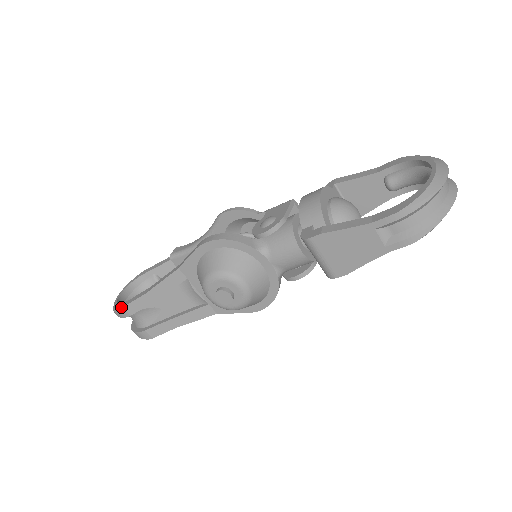
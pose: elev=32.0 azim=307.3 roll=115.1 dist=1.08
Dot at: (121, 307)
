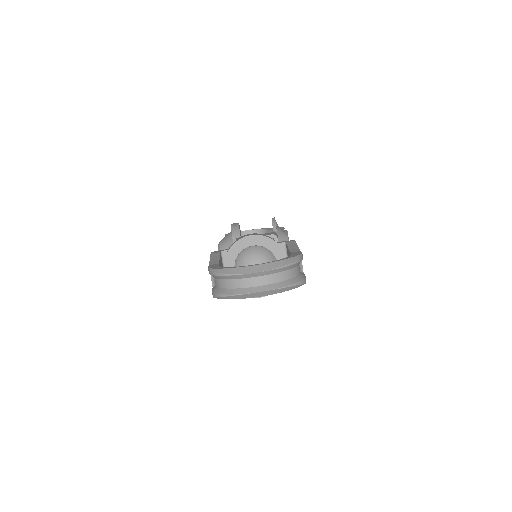
Dot at: occluded
